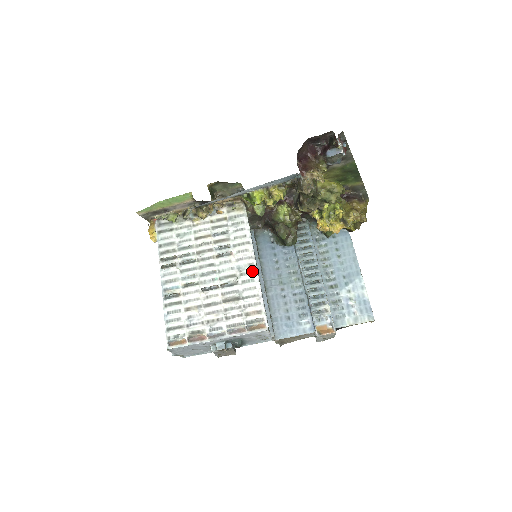
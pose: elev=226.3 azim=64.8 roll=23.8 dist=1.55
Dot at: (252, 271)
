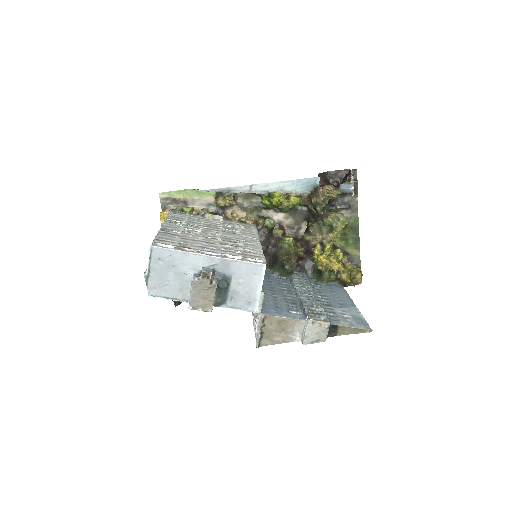
Dot at: (256, 243)
